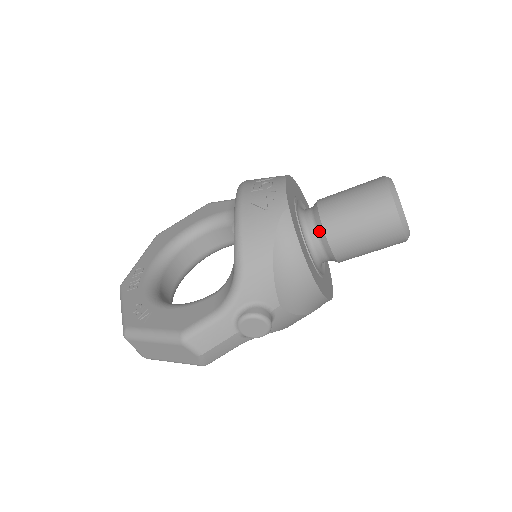
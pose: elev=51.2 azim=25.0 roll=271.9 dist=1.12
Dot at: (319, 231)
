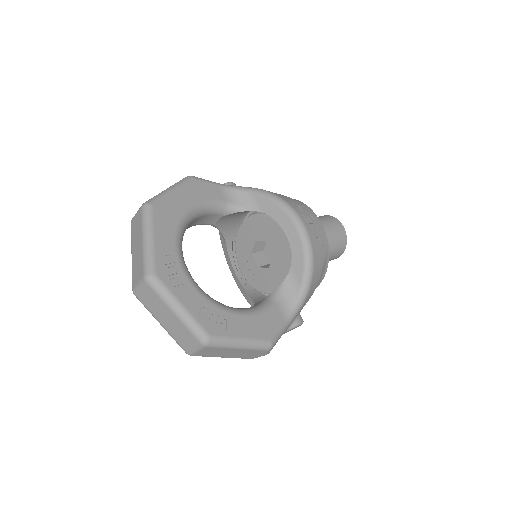
Dot at: occluded
